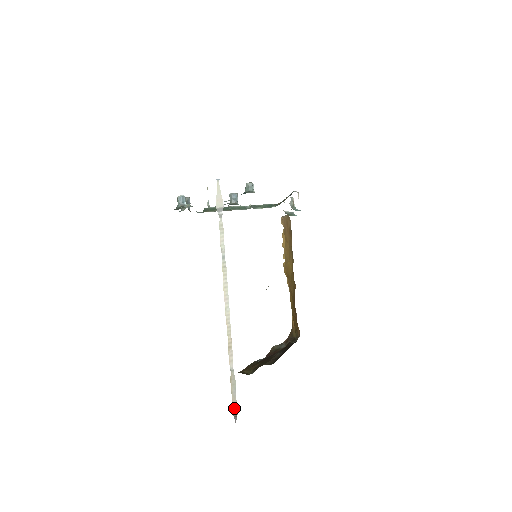
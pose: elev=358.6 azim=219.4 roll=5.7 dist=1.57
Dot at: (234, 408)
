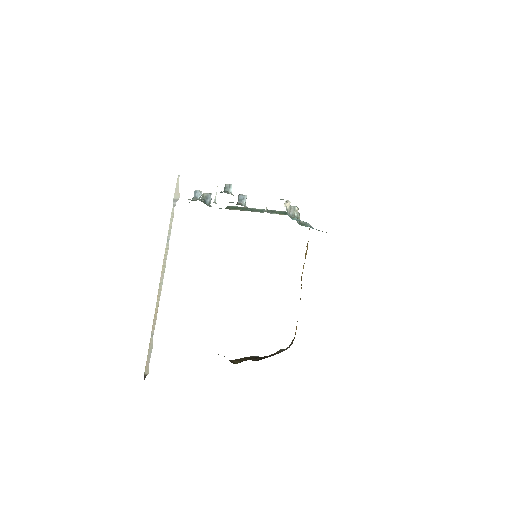
Dot at: (147, 368)
